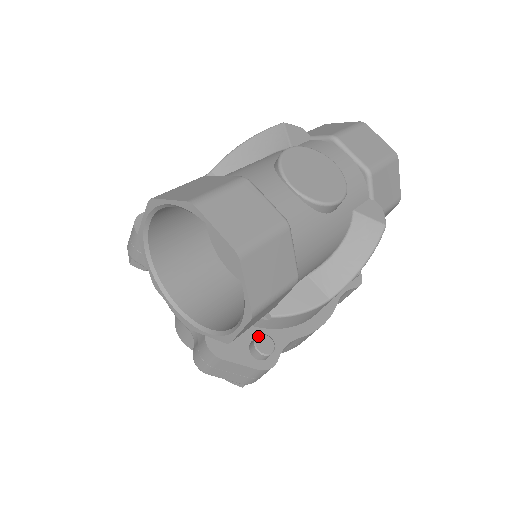
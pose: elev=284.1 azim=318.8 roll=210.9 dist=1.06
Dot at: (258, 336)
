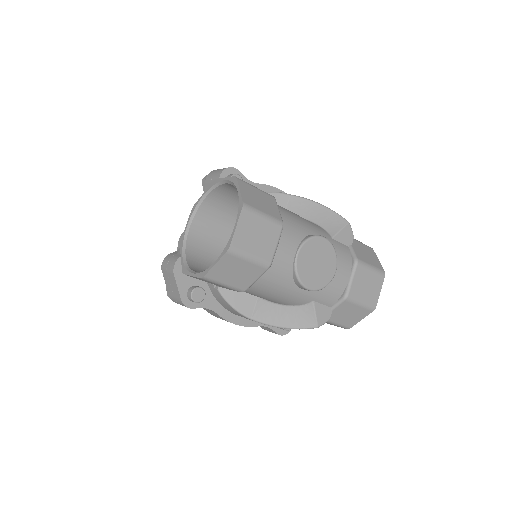
Dot at: (201, 288)
